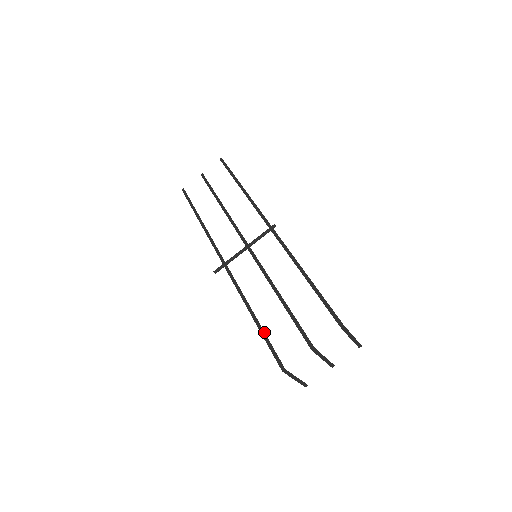
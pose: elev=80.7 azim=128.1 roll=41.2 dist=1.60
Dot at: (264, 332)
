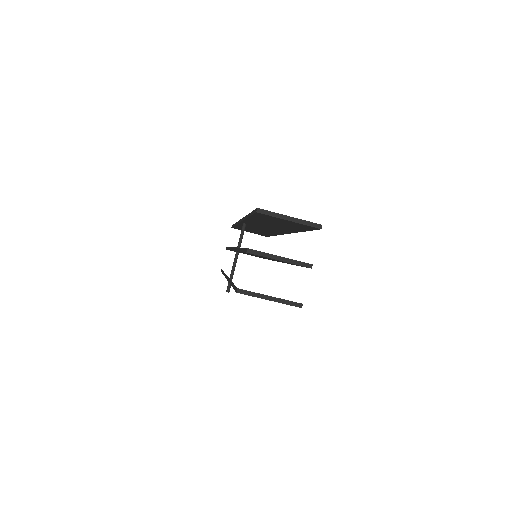
Dot at: (233, 284)
